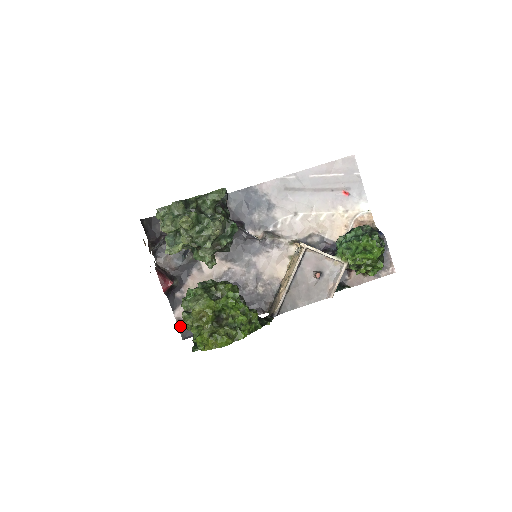
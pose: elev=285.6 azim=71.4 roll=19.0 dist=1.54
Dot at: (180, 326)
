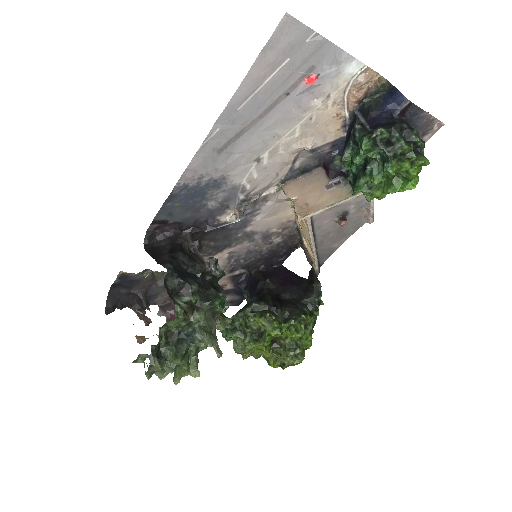
Dot at: occluded
